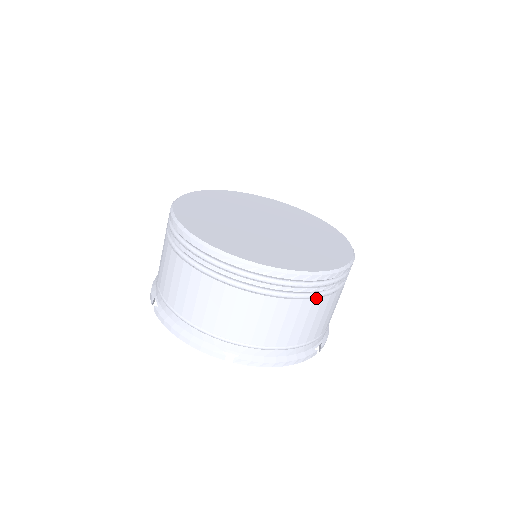
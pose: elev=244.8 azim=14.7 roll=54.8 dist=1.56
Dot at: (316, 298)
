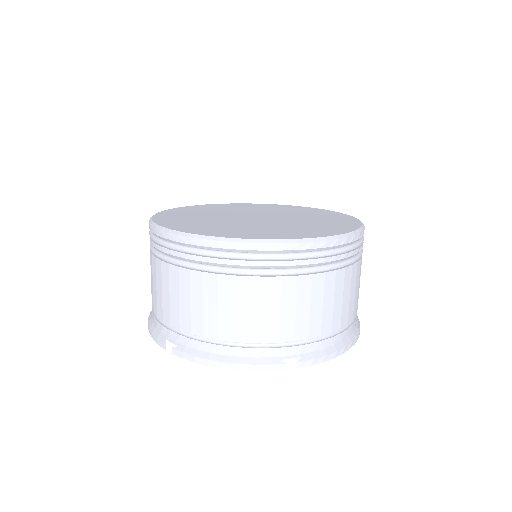
Dot at: (353, 264)
